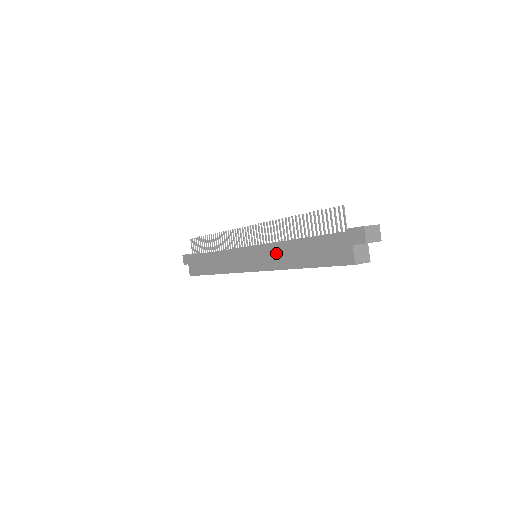
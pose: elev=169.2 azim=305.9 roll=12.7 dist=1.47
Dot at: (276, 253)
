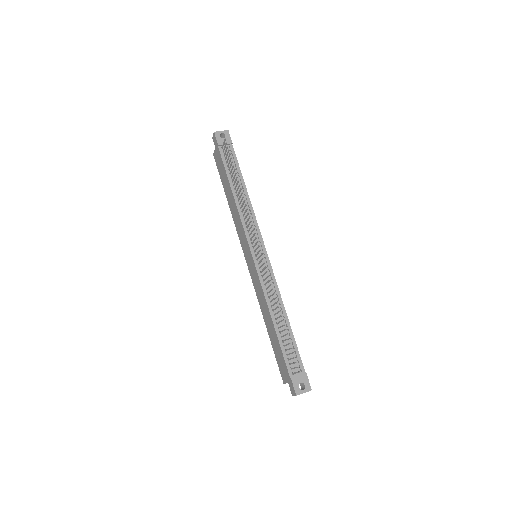
Dot at: (261, 296)
